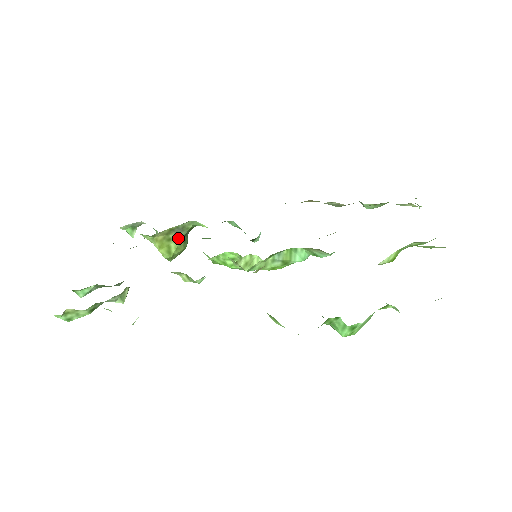
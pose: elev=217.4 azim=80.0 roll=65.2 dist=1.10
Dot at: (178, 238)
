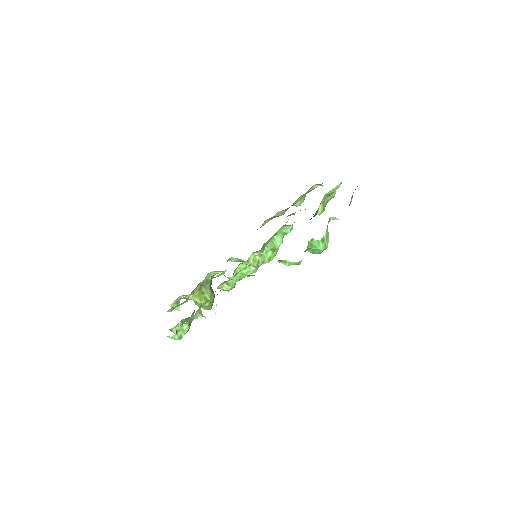
Dot at: (207, 290)
